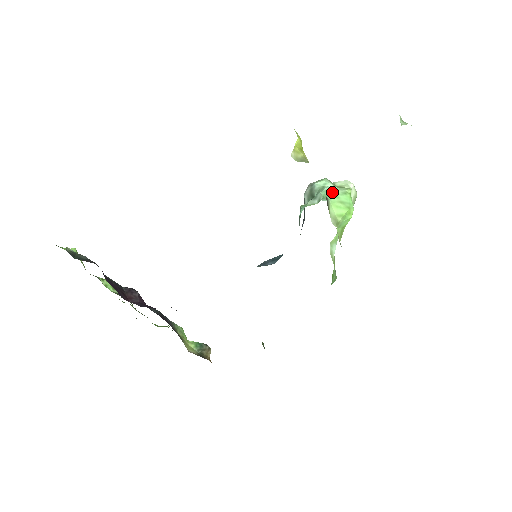
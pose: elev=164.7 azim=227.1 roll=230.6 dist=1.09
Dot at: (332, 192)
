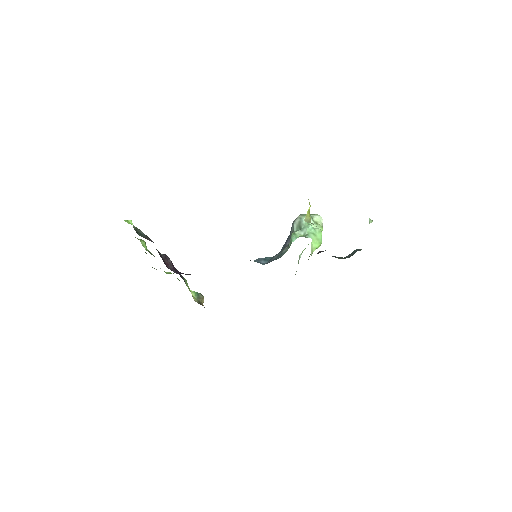
Dot at: (314, 231)
